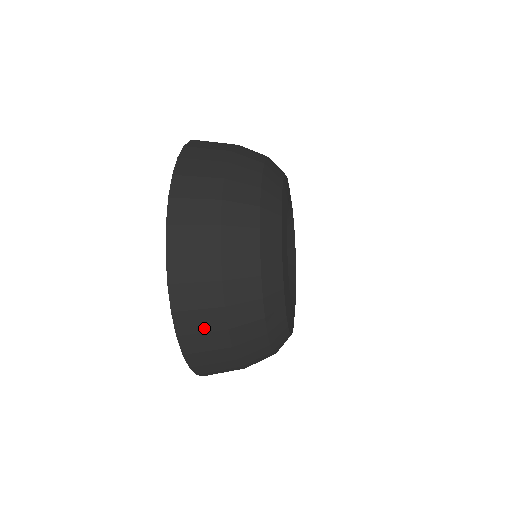
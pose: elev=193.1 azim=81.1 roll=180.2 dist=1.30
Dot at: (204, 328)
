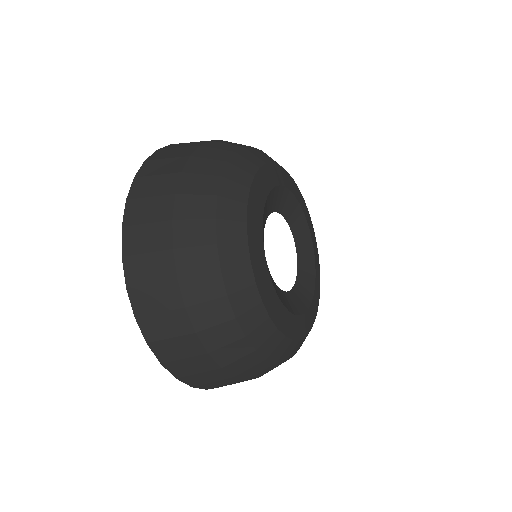
Dot at: (212, 380)
